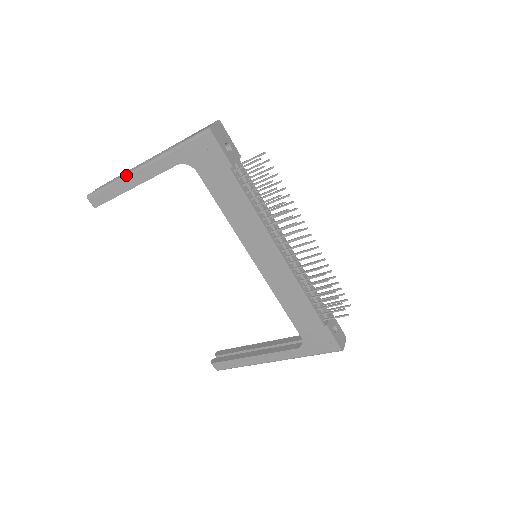
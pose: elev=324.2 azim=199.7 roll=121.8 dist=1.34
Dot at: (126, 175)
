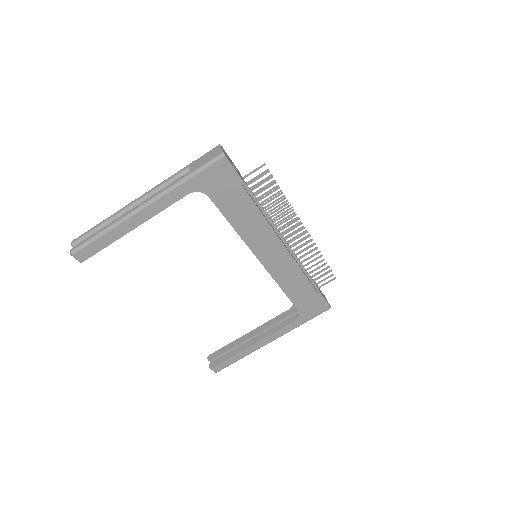
Dot at: (125, 218)
